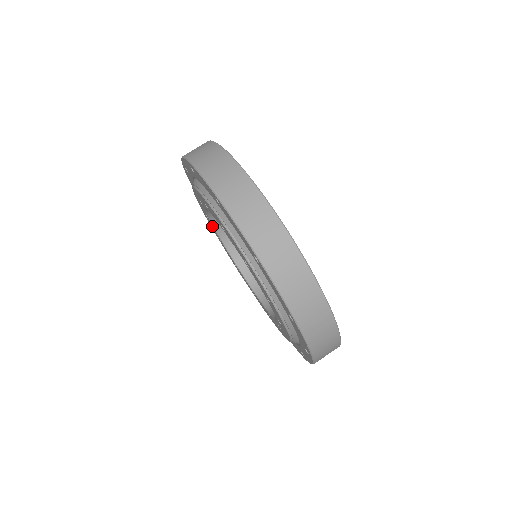
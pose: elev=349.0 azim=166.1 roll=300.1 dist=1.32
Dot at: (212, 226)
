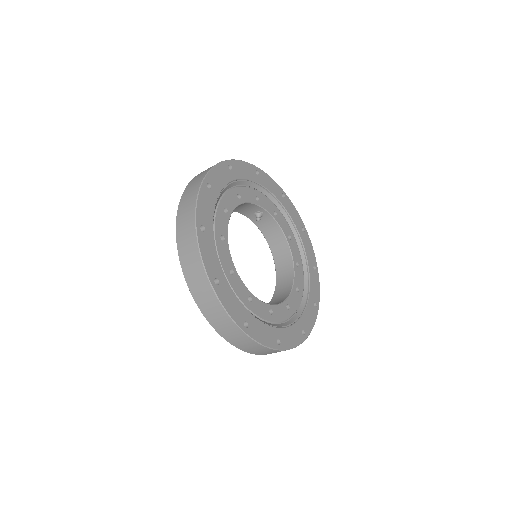
Dot at: occluded
